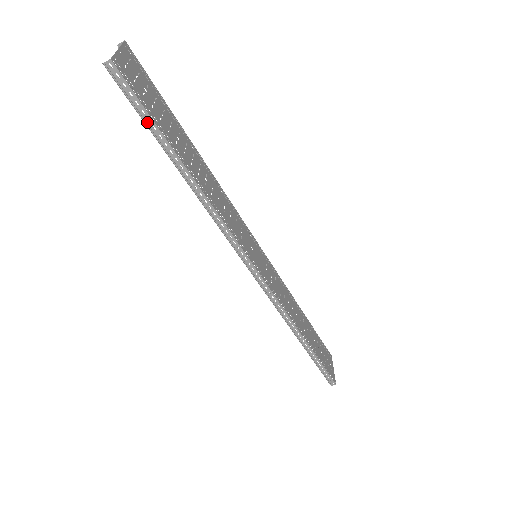
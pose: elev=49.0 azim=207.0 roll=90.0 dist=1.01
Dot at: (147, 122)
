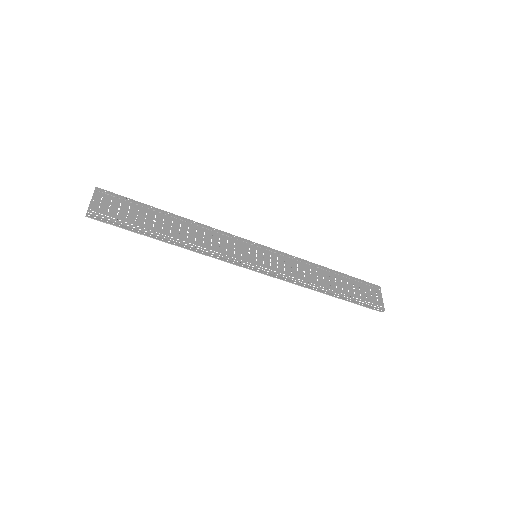
Dot at: (127, 229)
